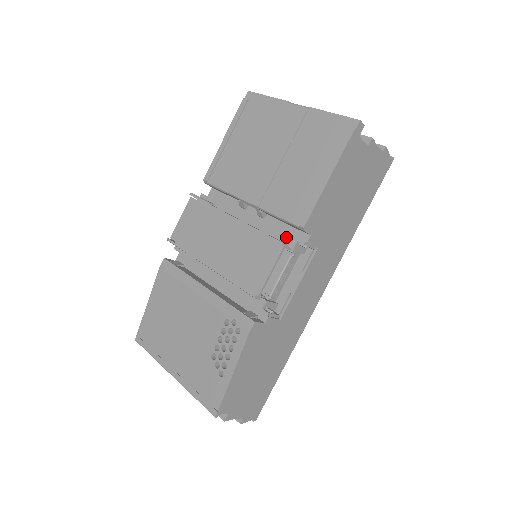
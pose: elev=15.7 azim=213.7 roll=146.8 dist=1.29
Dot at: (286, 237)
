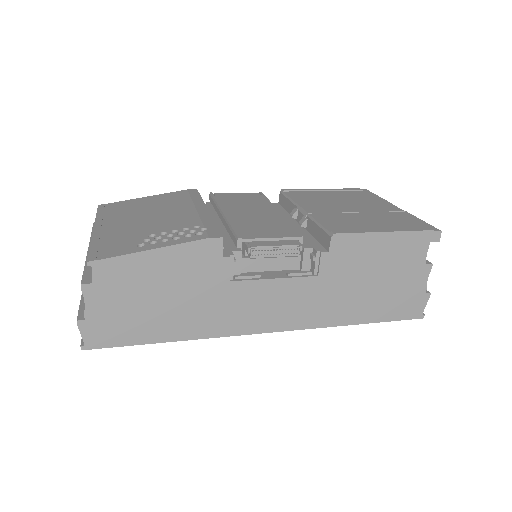
Dot at: (306, 242)
